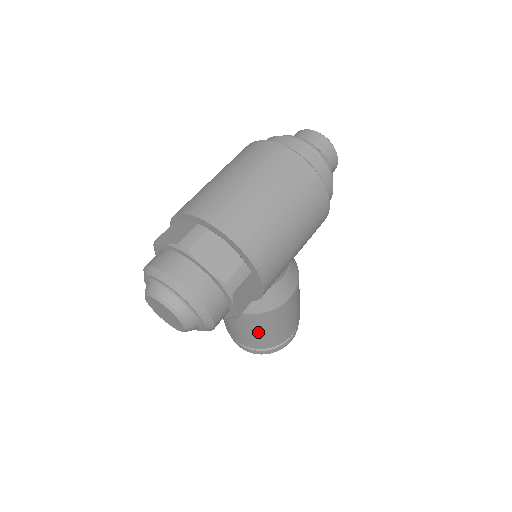
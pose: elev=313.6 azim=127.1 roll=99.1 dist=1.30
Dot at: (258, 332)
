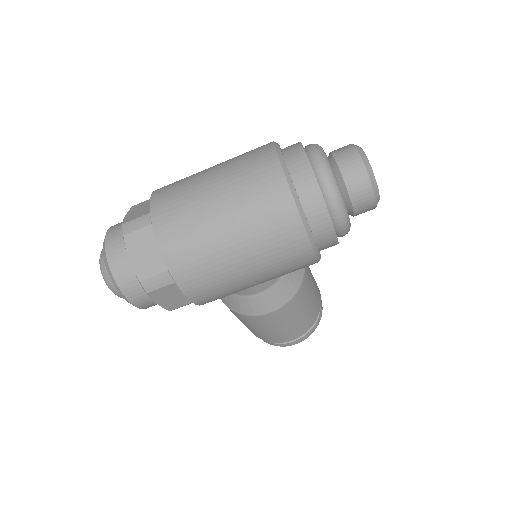
Dot at: (243, 322)
